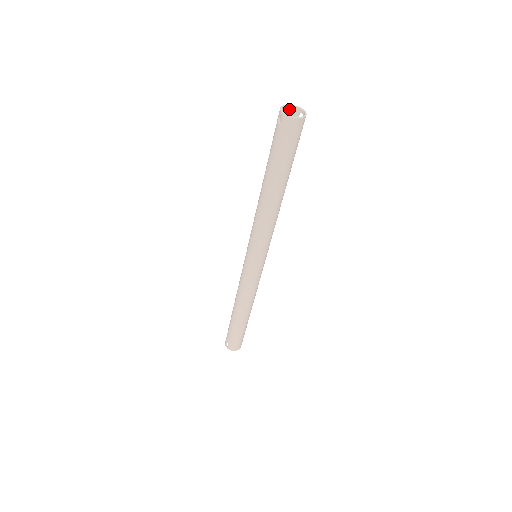
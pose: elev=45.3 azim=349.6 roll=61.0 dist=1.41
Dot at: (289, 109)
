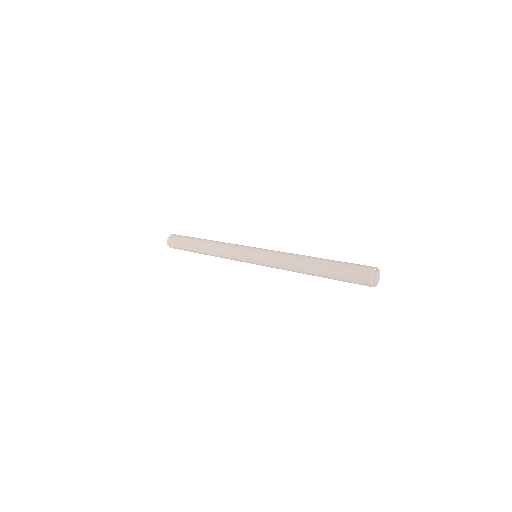
Dot at: (371, 270)
